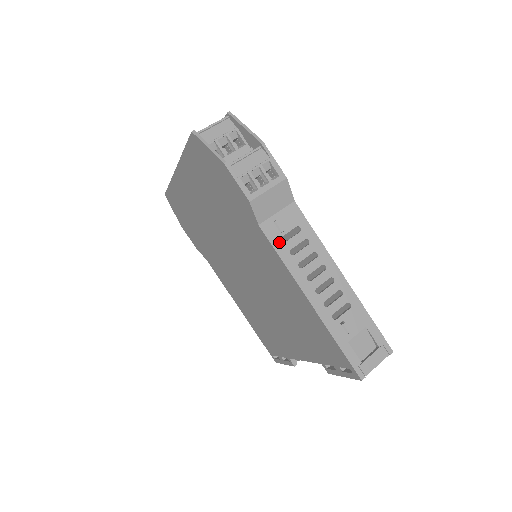
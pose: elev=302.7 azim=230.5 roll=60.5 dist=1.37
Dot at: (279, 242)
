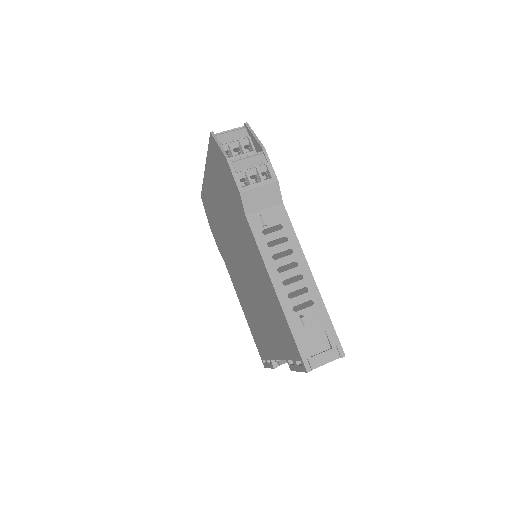
Dot at: (260, 233)
